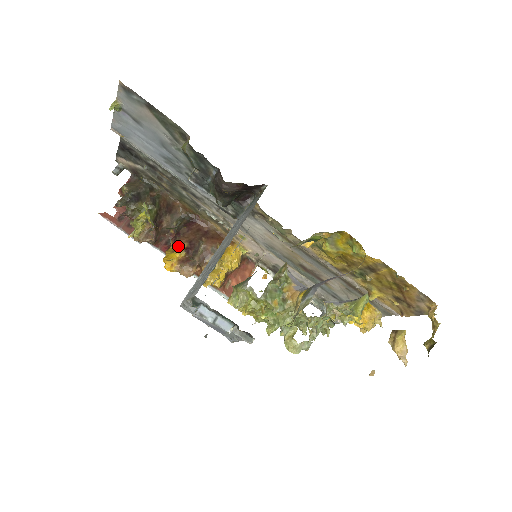
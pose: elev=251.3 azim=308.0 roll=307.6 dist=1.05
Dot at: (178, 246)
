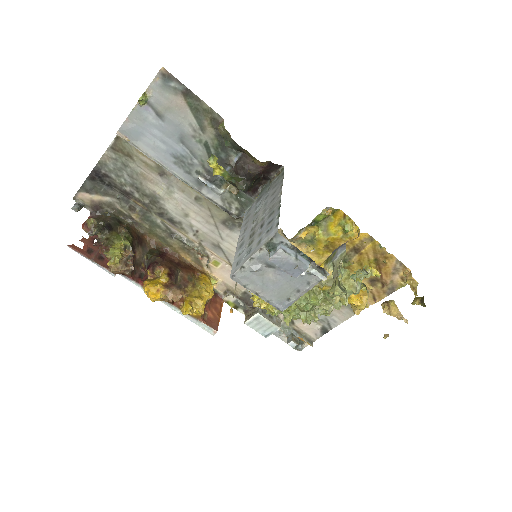
Dot at: (158, 274)
